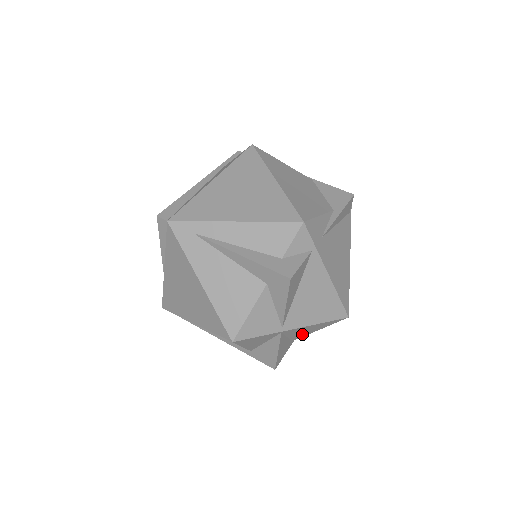
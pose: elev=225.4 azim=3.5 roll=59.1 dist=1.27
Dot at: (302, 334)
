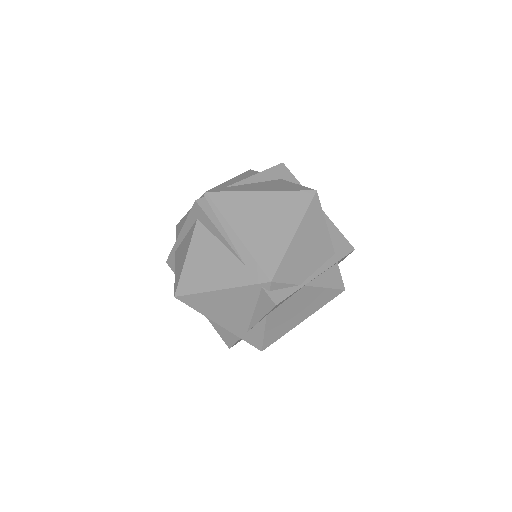
Dot at: occluded
